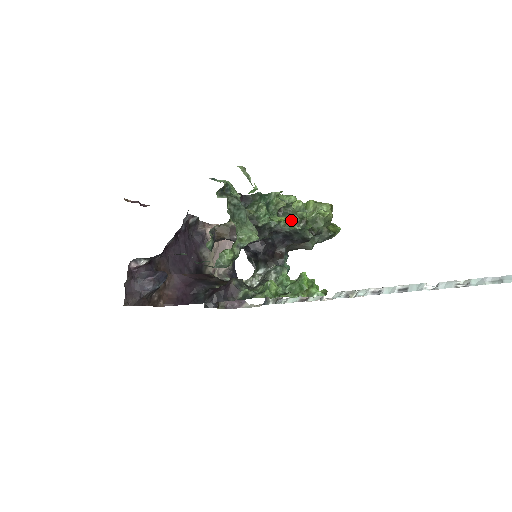
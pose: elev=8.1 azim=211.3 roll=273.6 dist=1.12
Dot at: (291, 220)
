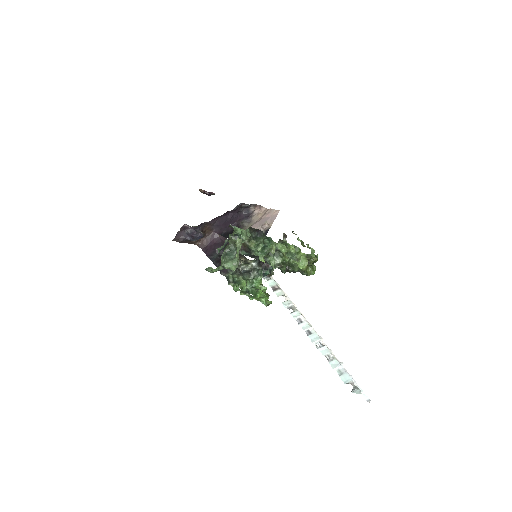
Dot at: (274, 261)
